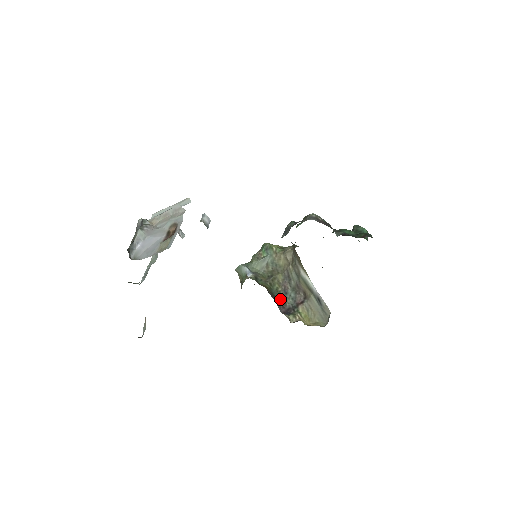
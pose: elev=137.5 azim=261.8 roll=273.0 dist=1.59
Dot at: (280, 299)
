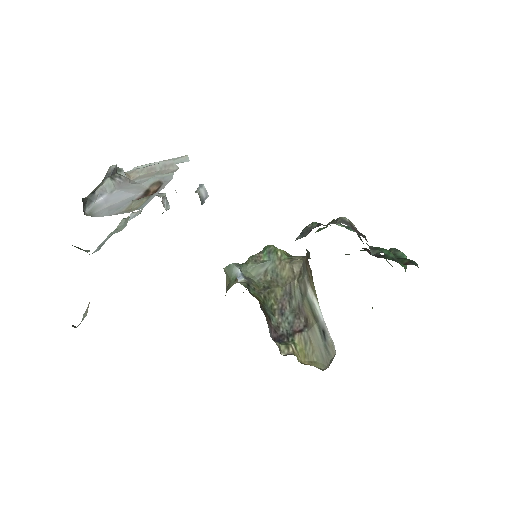
Dot at: (273, 320)
